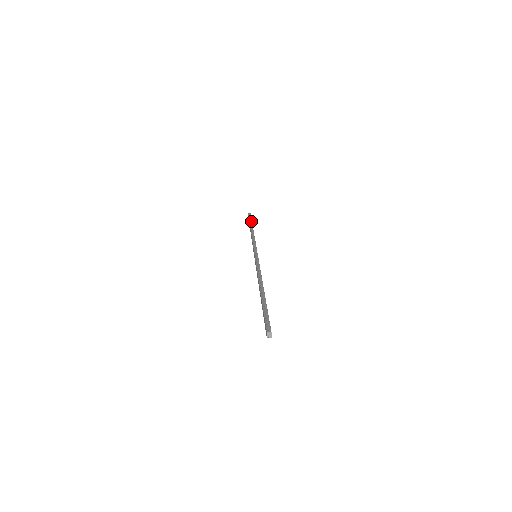
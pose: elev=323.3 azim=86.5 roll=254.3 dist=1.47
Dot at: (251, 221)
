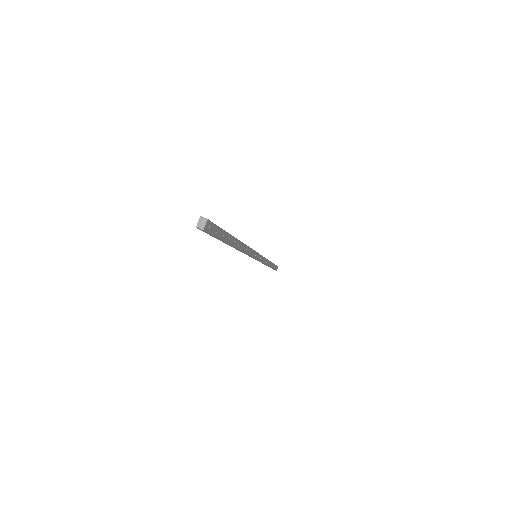
Dot at: occluded
